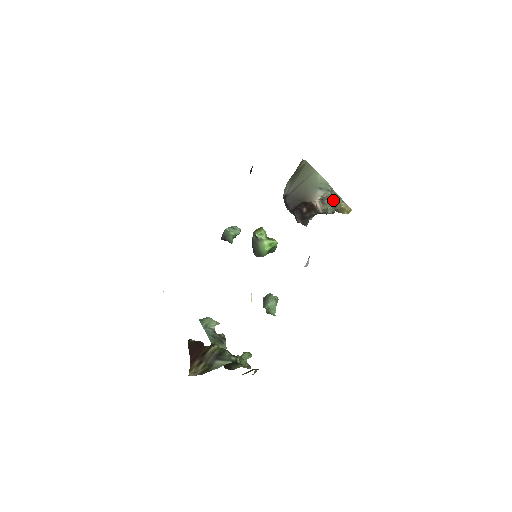
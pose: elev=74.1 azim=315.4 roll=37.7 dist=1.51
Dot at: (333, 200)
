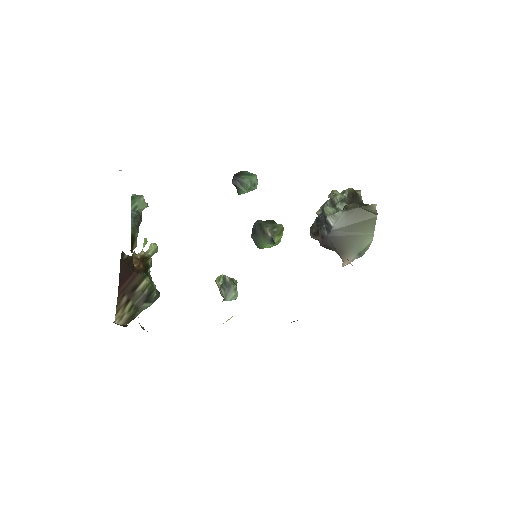
Dot at: occluded
